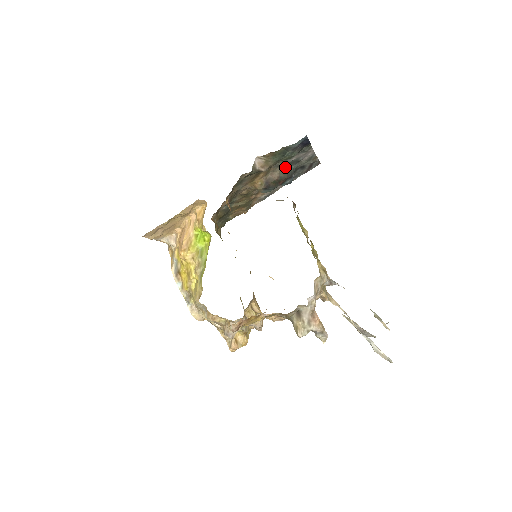
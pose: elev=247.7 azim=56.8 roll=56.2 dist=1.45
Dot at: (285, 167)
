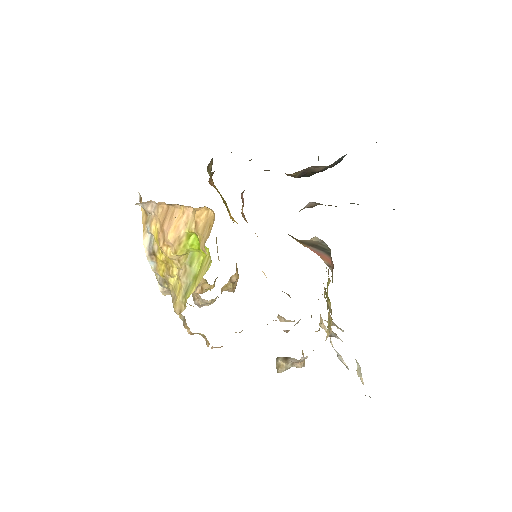
Dot at: occluded
